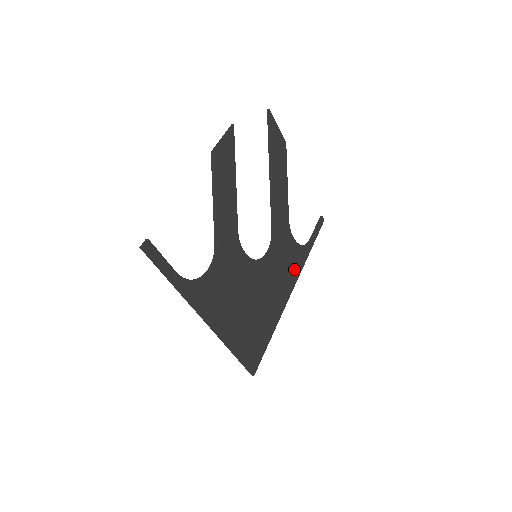
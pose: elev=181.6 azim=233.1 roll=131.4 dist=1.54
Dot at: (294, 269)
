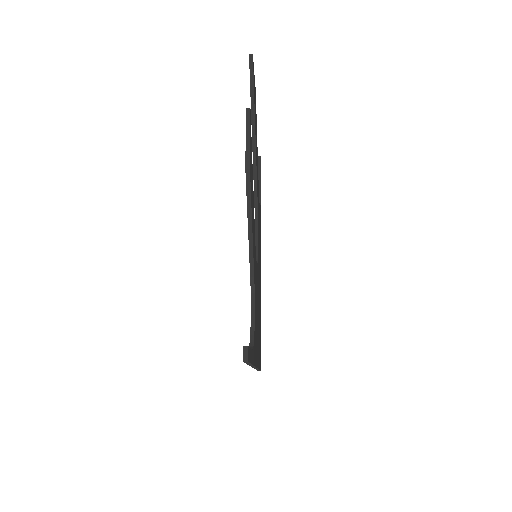
Dot at: (260, 238)
